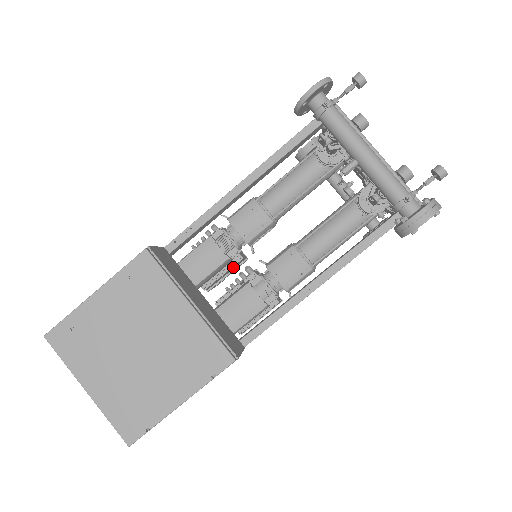
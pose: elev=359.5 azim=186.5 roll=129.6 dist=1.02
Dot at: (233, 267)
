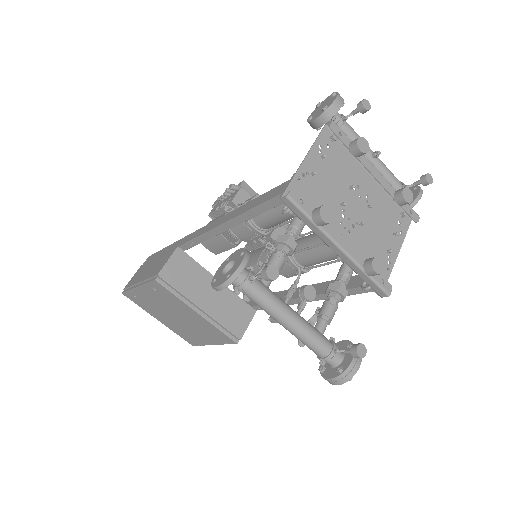
Dot at: occluded
